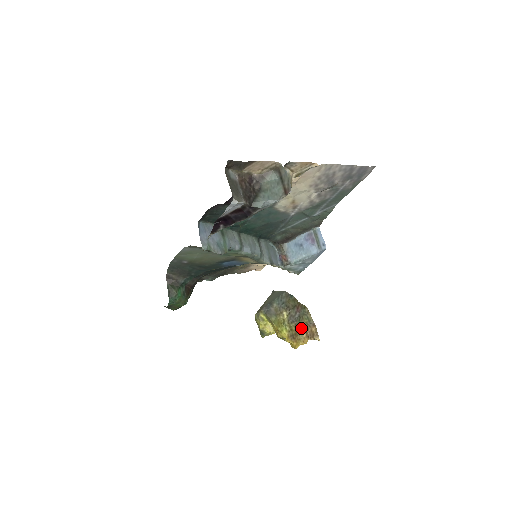
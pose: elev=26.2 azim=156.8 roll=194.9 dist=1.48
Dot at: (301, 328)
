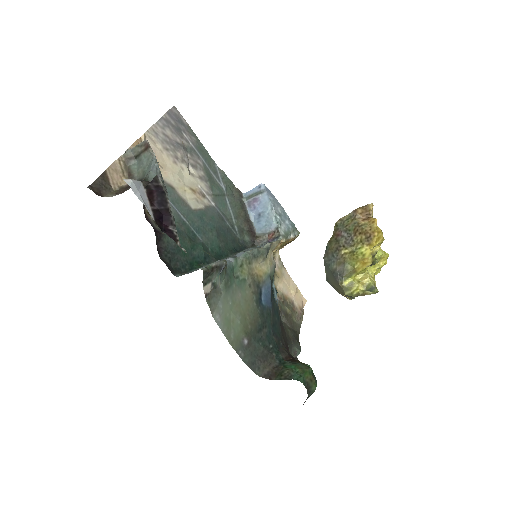
Dot at: (357, 226)
